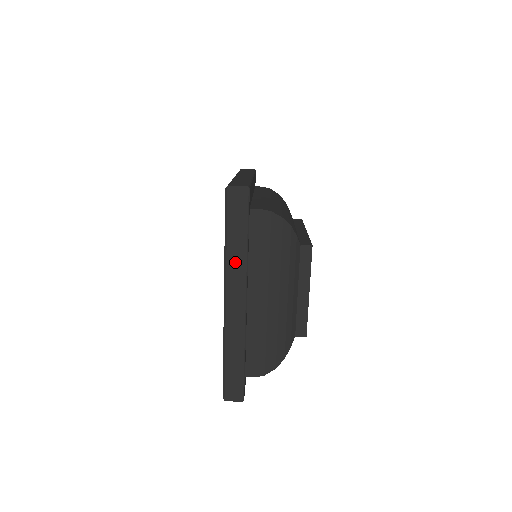
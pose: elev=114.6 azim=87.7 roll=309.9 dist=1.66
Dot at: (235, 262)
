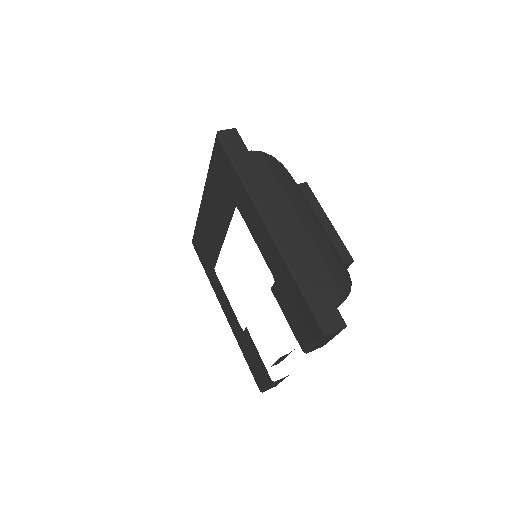
Dot at: (256, 186)
